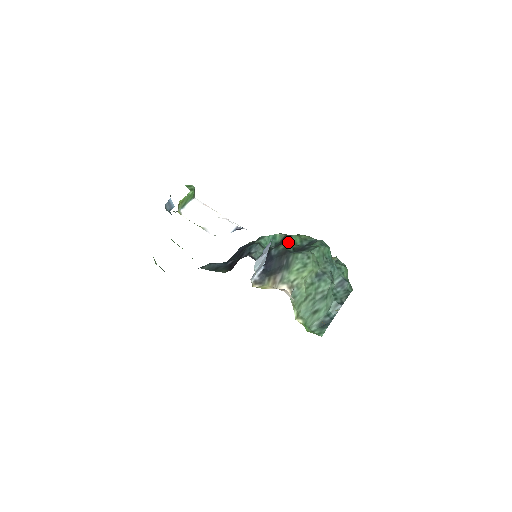
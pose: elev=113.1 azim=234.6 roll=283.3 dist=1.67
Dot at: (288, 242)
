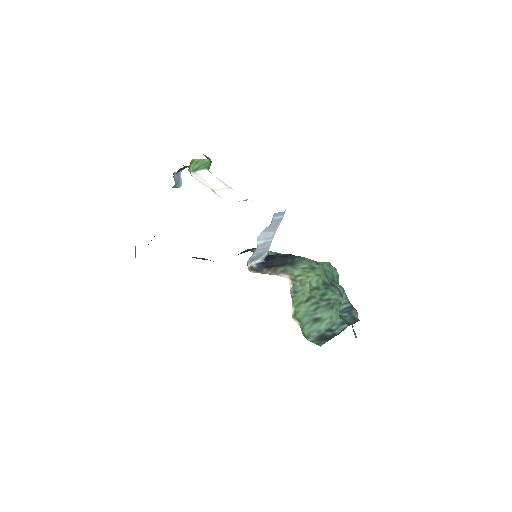
Dot at: occluded
